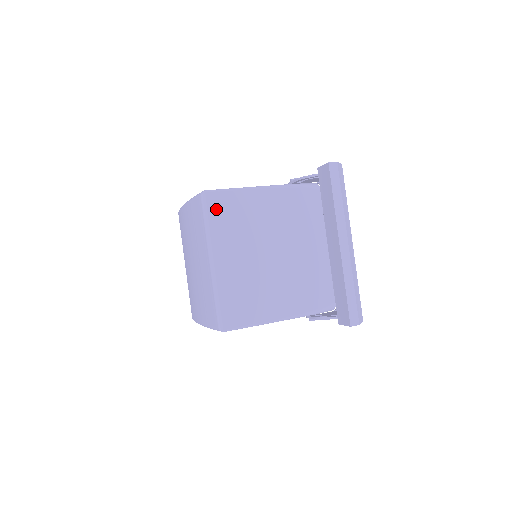
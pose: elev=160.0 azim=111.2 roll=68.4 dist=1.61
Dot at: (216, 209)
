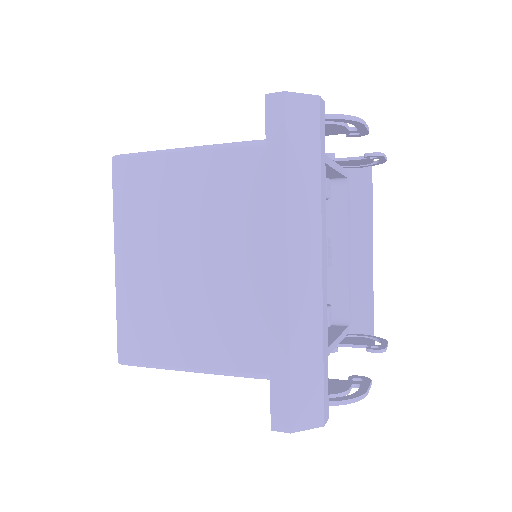
Dot at: (125, 183)
